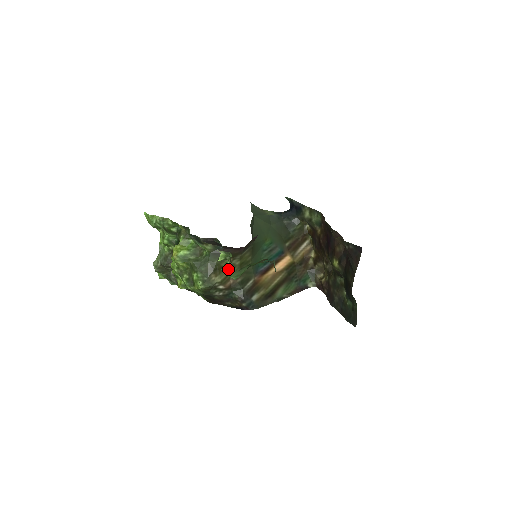
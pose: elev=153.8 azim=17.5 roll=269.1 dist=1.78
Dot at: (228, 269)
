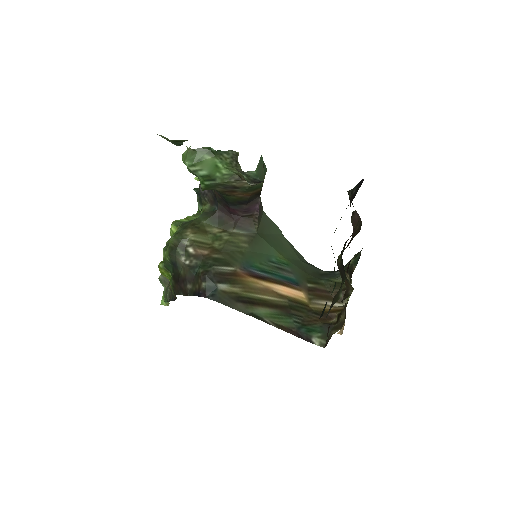
Dot at: (187, 150)
